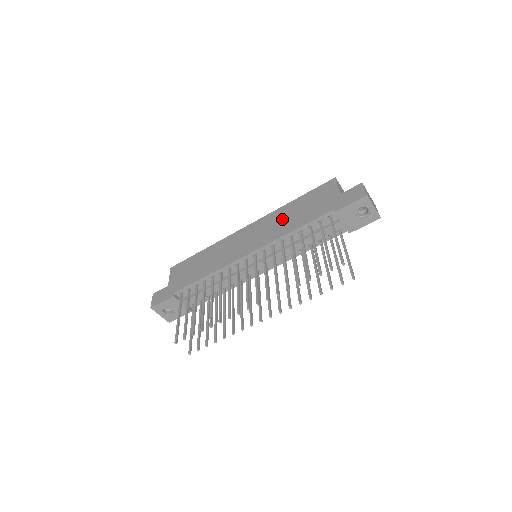
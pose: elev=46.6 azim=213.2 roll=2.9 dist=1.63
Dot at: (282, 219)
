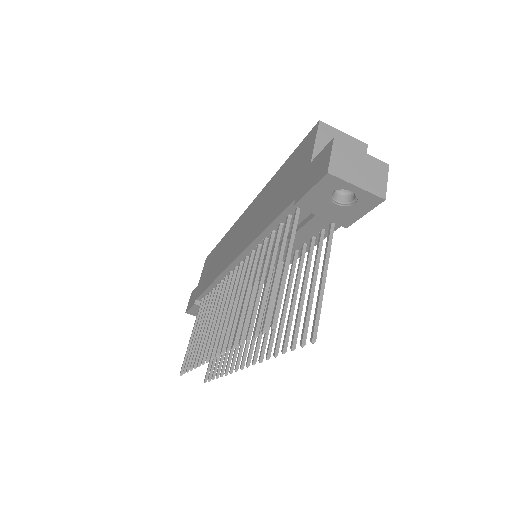
Dot at: (263, 205)
